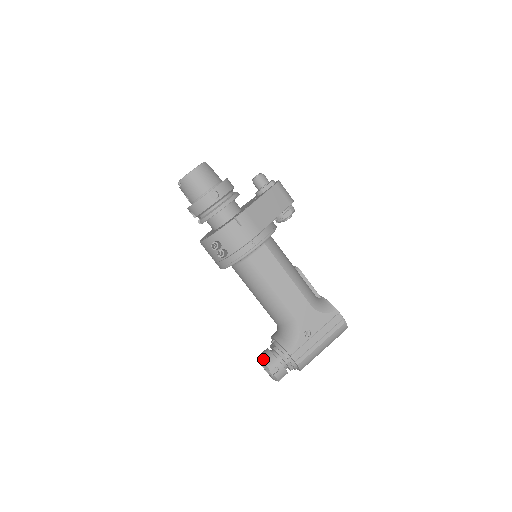
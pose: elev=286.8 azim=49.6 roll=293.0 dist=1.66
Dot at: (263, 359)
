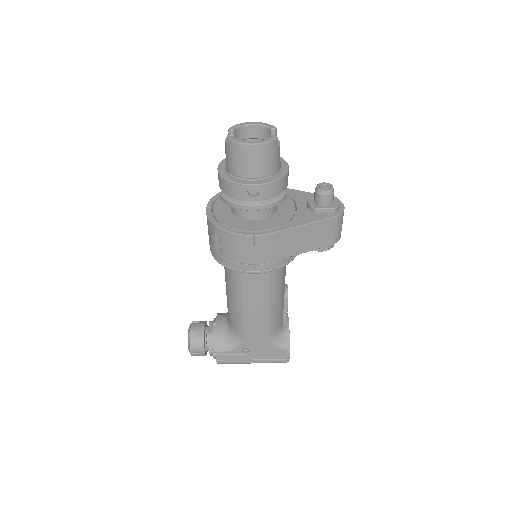
Dot at: (193, 333)
